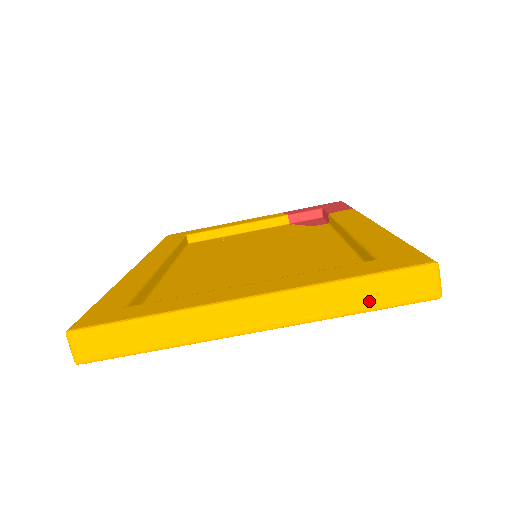
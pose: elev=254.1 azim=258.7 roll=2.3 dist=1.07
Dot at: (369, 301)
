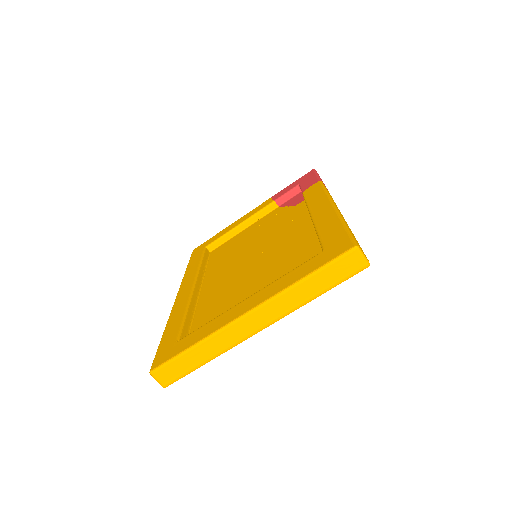
Dot at: (323, 286)
